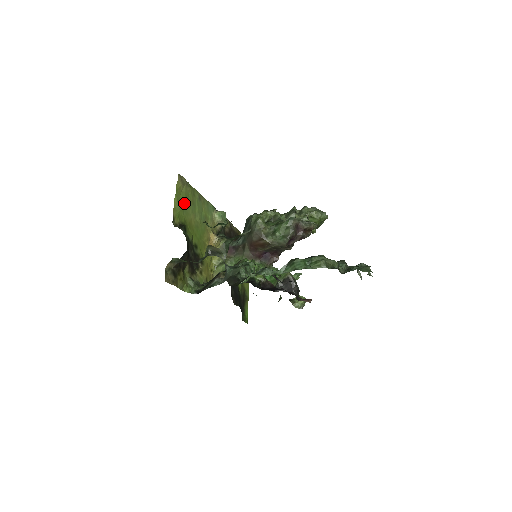
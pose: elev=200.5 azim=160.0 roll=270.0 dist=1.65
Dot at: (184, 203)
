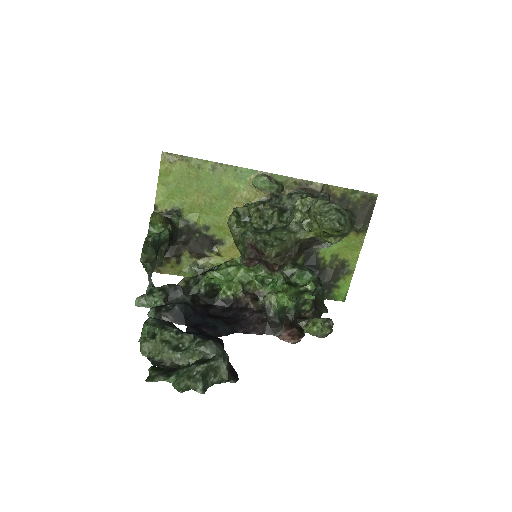
Dot at: (178, 183)
